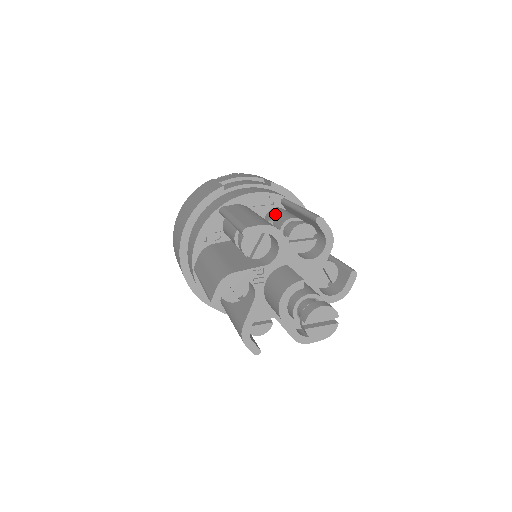
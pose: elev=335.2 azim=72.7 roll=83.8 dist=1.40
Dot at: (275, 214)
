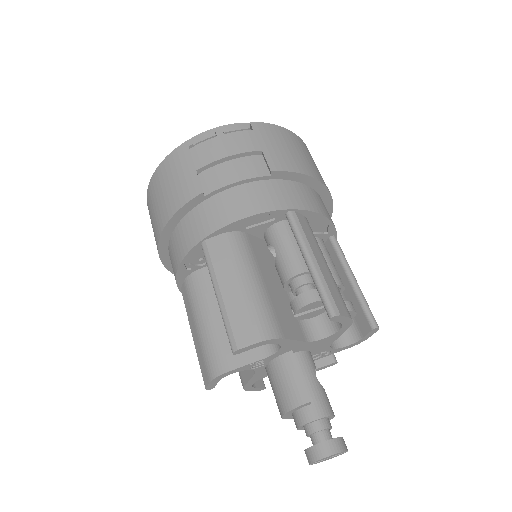
Dot at: (277, 245)
